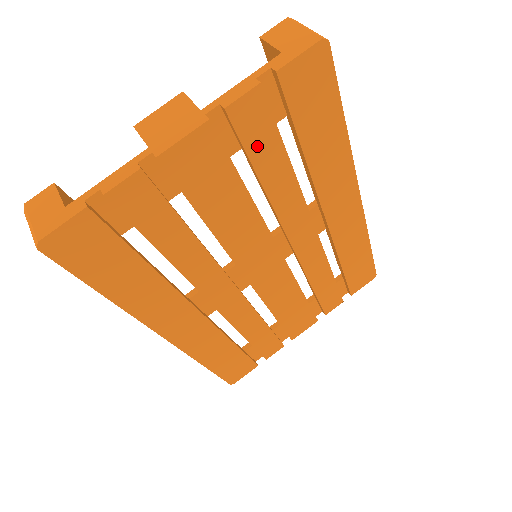
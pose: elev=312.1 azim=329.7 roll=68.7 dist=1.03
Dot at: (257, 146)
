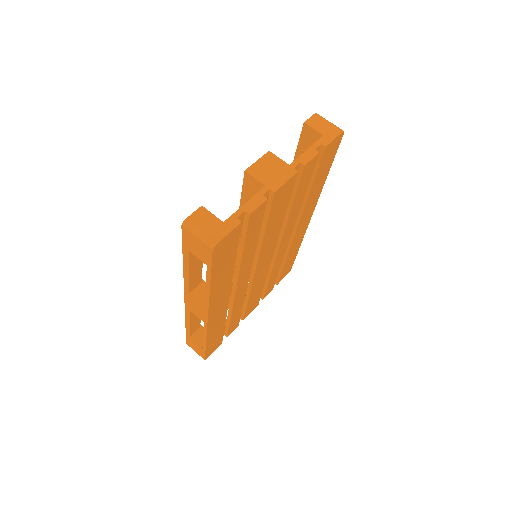
Dot at: (301, 186)
